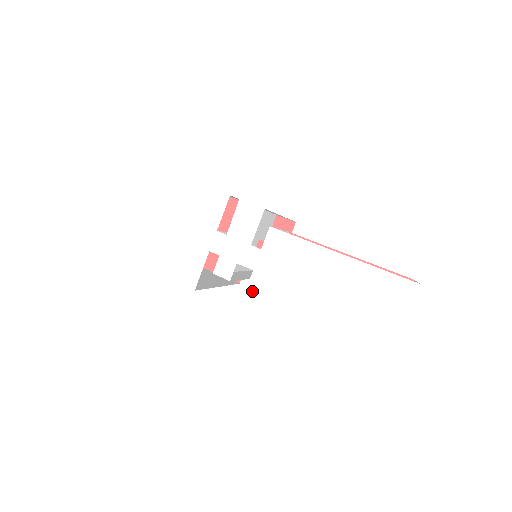
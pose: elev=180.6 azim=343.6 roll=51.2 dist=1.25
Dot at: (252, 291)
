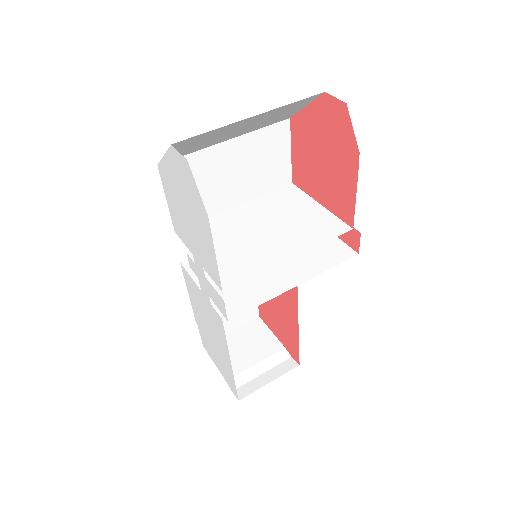
Dot at: (194, 284)
